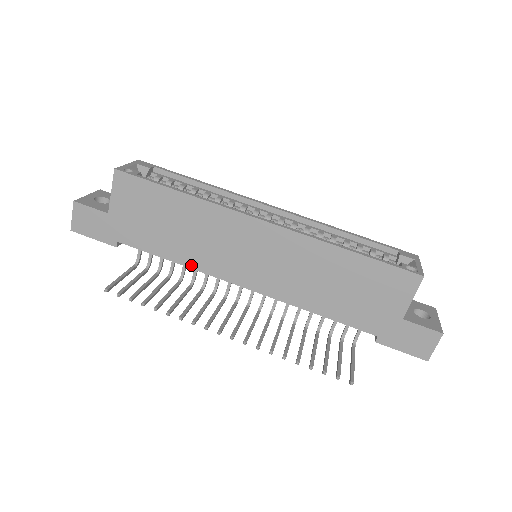
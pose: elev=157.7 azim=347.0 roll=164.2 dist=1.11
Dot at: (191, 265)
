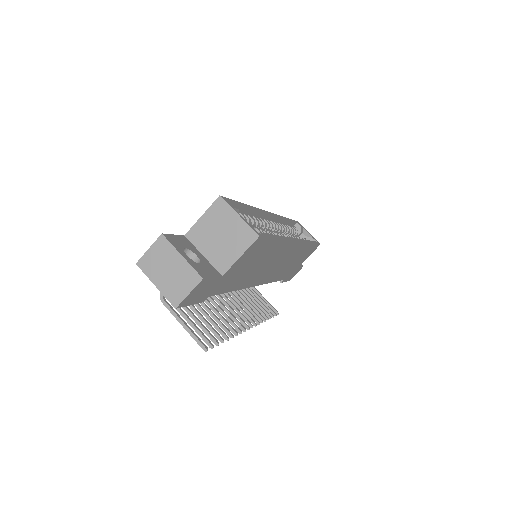
Dot at: (242, 287)
